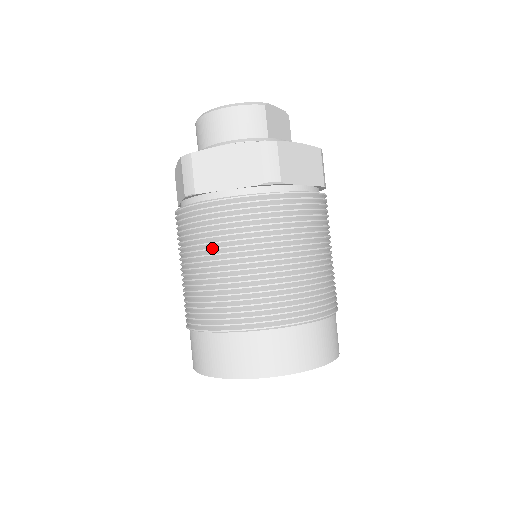
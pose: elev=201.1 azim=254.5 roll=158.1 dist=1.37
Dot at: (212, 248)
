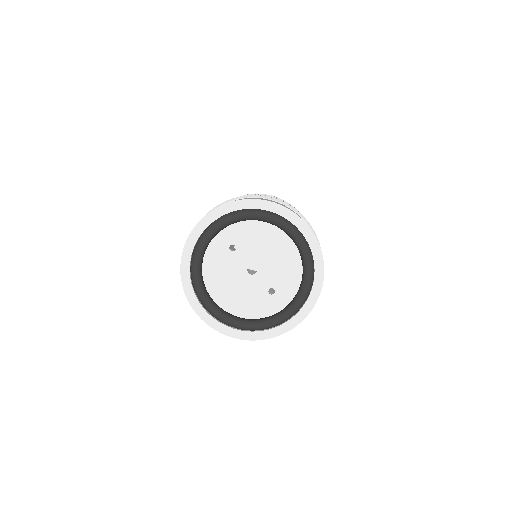
Dot at: occluded
